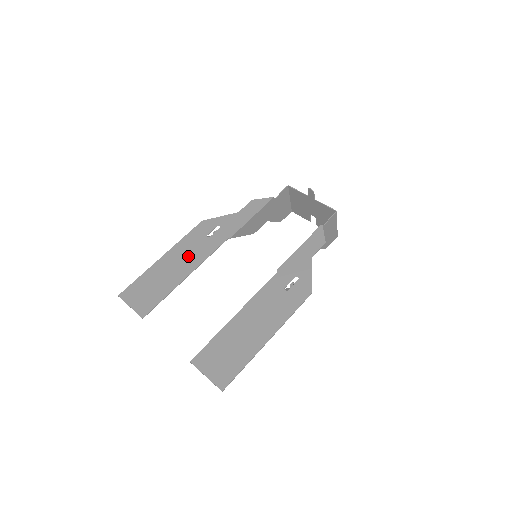
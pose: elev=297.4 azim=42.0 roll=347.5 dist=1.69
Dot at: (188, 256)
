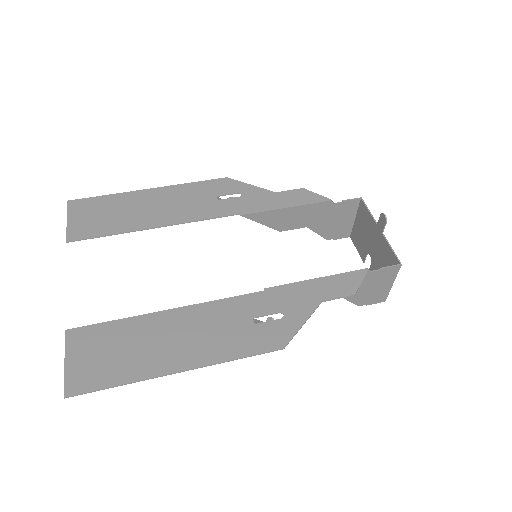
Dot at: (177, 205)
